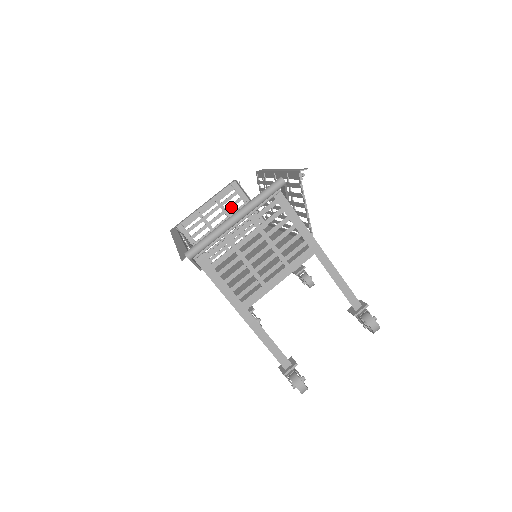
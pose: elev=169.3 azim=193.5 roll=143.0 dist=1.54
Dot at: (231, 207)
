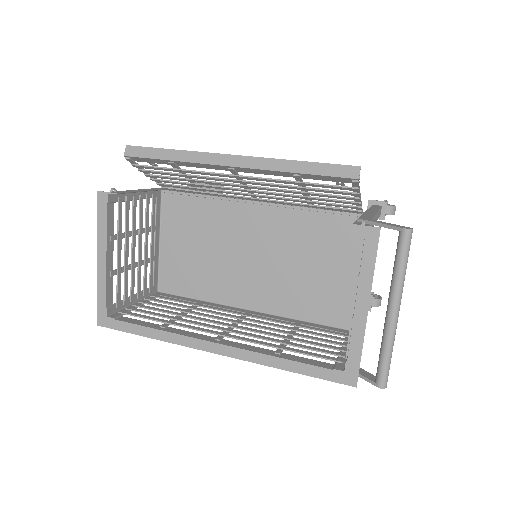
Dot at: (128, 223)
